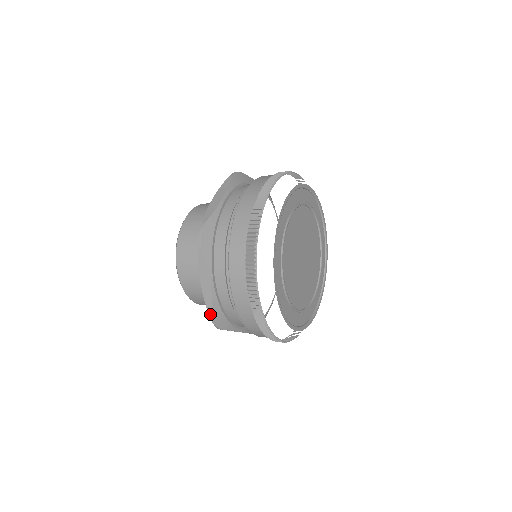
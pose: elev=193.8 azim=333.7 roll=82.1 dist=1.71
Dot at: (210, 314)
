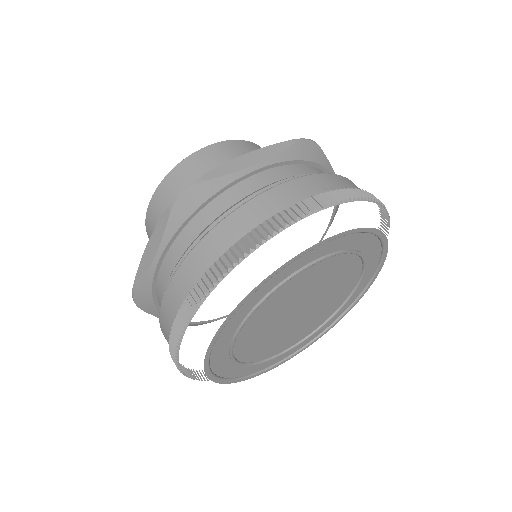
Dot at: (202, 178)
